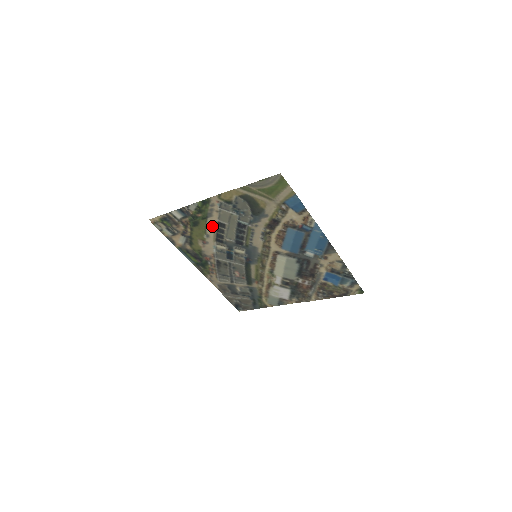
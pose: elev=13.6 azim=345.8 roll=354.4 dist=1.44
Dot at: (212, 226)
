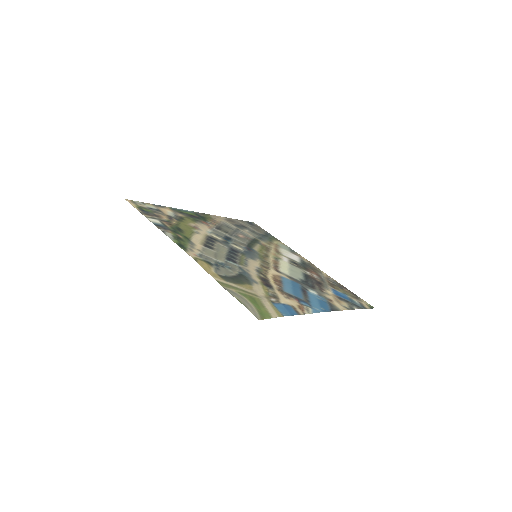
Dot at: (199, 240)
